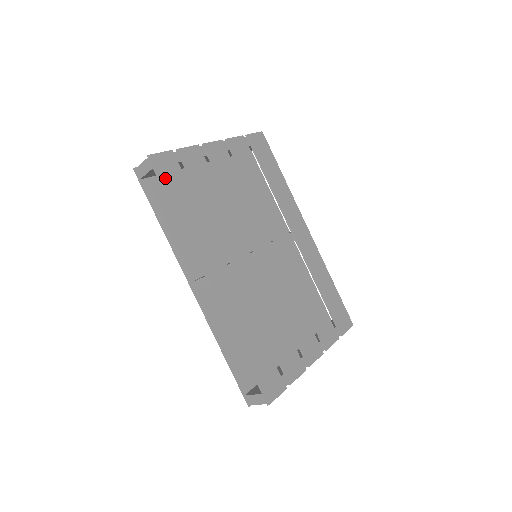
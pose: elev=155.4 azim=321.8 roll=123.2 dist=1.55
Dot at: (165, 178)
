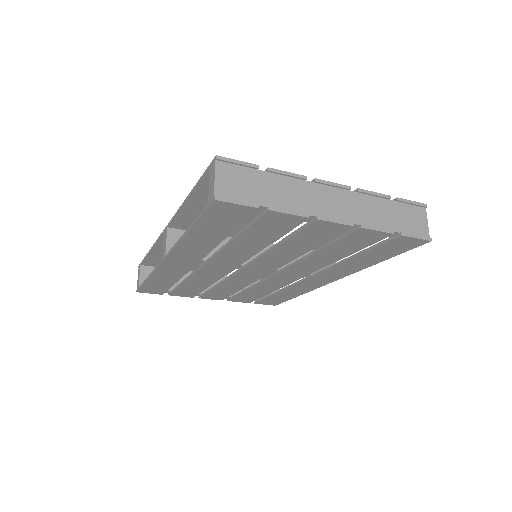
Dot at: (149, 261)
